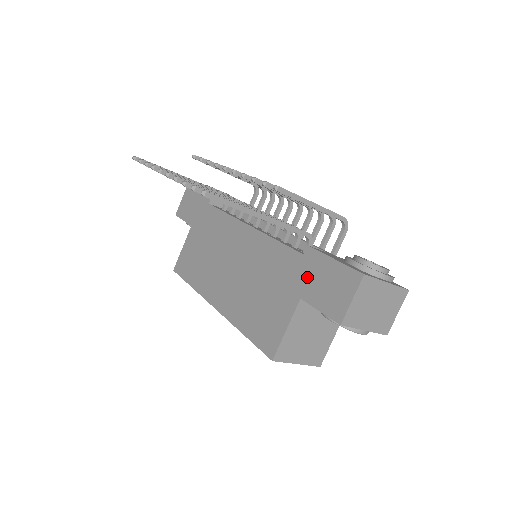
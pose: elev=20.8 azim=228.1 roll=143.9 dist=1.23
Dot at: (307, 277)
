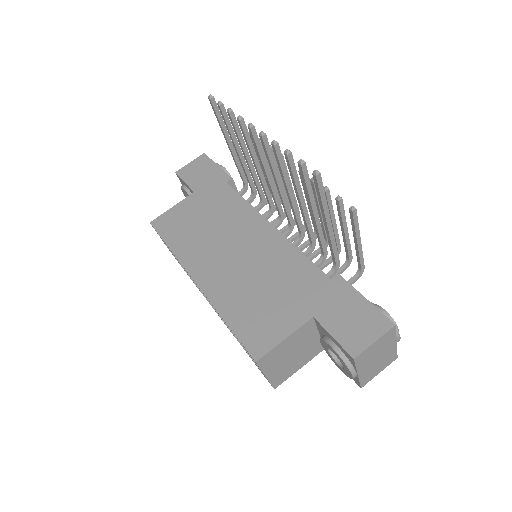
Dot at: (328, 301)
